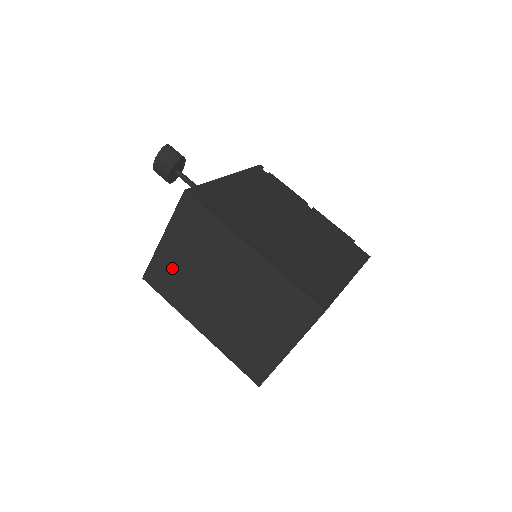
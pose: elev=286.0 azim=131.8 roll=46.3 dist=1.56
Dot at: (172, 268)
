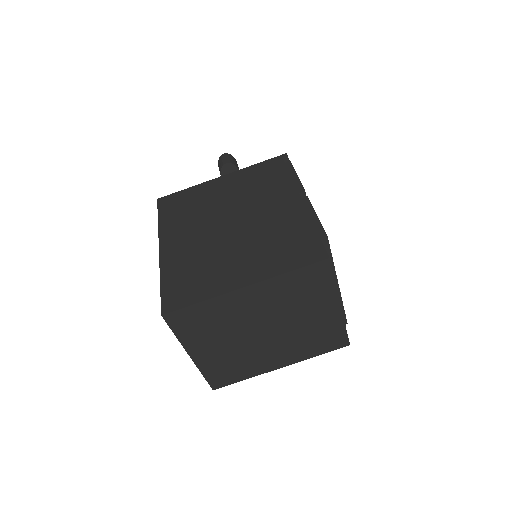
Dot at: occluded
